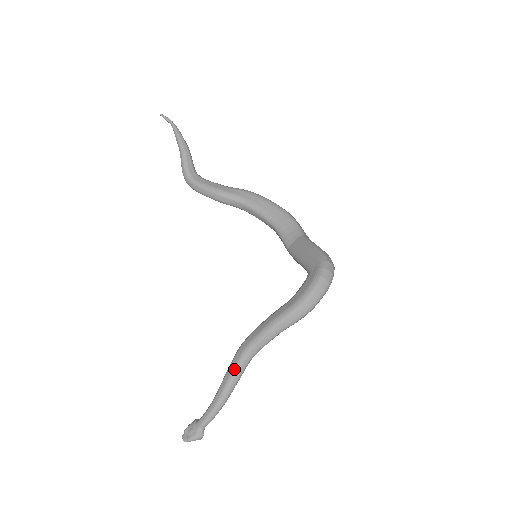
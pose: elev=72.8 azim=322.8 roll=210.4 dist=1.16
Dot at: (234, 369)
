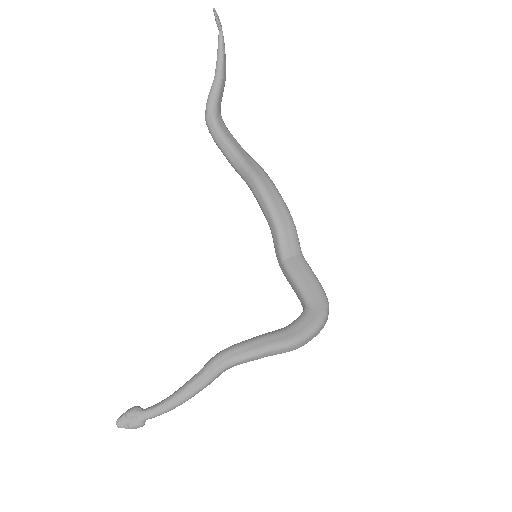
Dot at: (210, 377)
